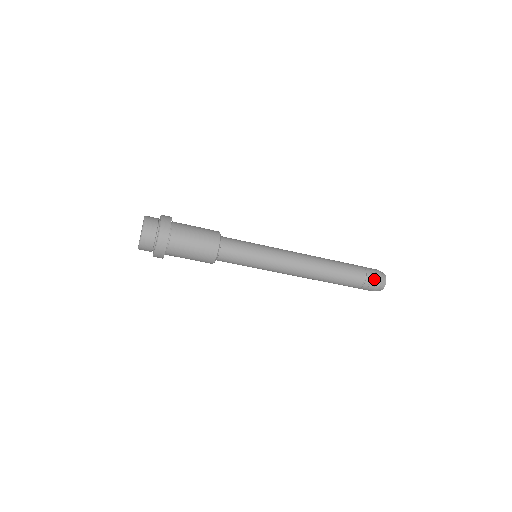
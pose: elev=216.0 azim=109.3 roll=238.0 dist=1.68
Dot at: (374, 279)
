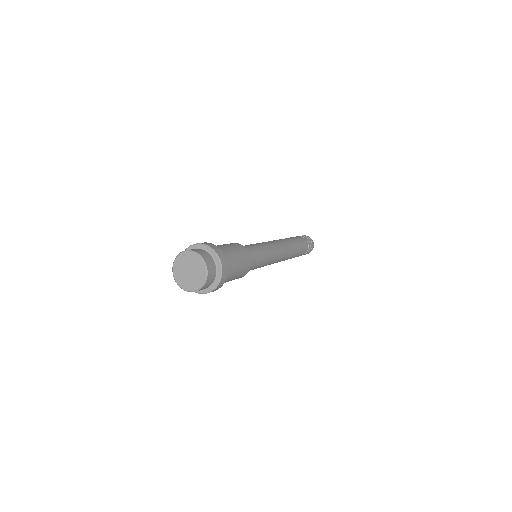
Dot at: occluded
